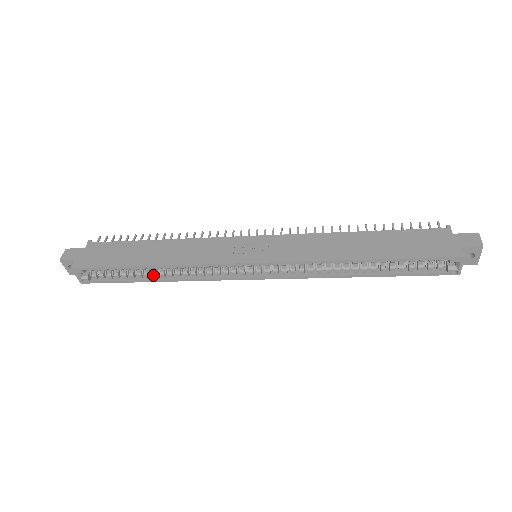
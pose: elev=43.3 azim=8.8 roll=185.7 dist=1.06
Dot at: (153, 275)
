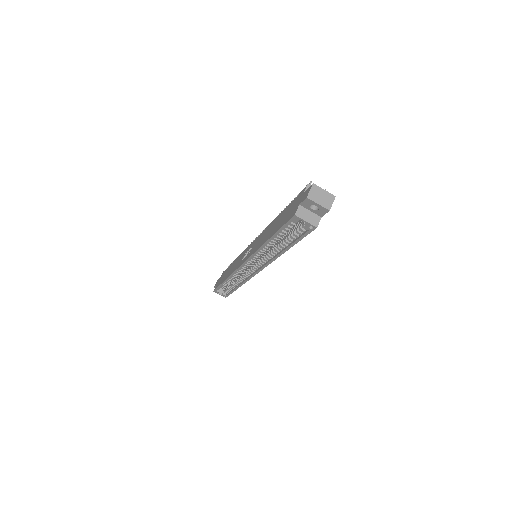
Dot at: (234, 285)
